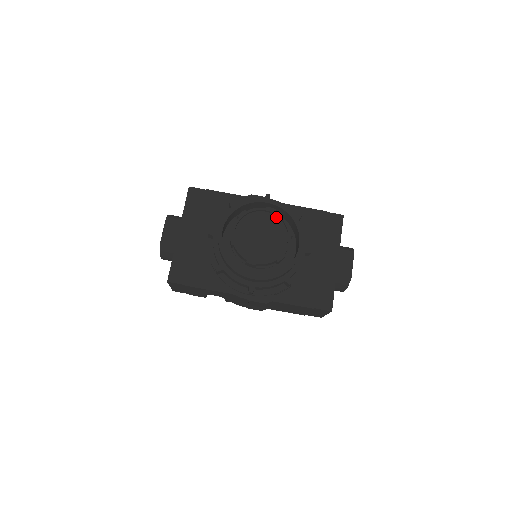
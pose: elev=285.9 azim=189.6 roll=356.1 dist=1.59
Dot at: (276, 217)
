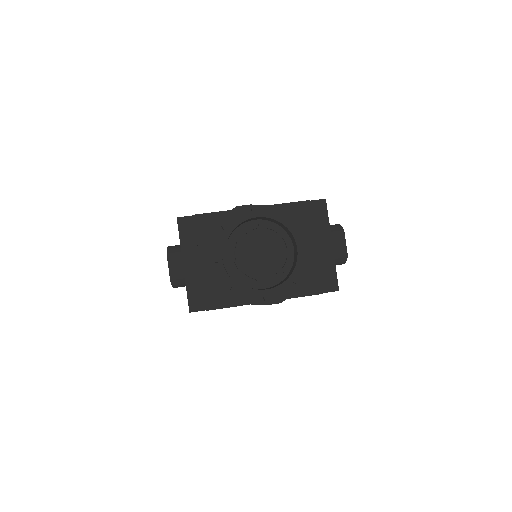
Dot at: (270, 230)
